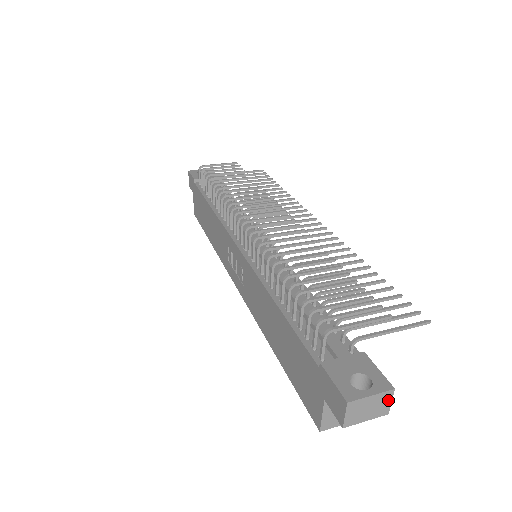
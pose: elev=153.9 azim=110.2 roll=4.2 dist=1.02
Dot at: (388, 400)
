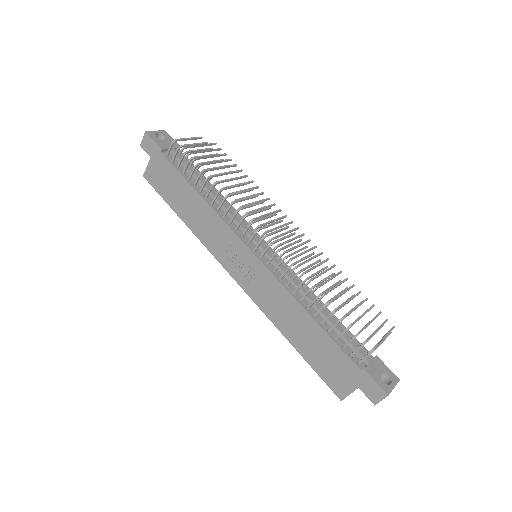
Dot at: occluded
